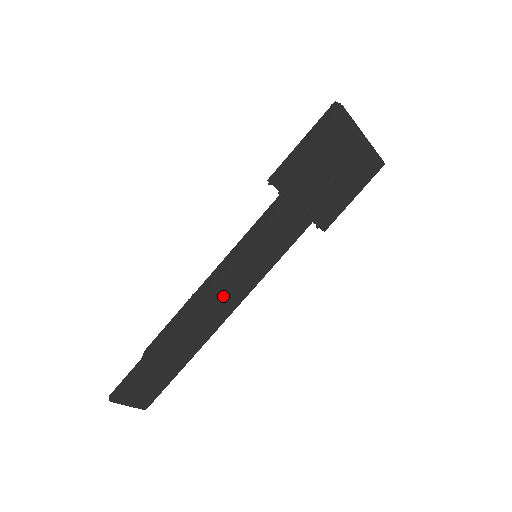
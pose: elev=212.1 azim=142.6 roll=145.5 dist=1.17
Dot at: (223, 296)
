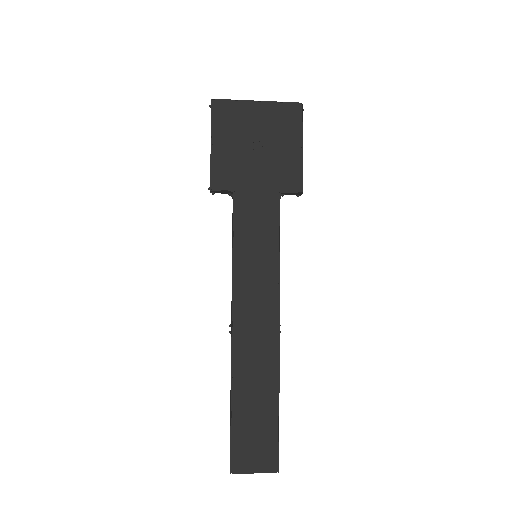
Dot at: (254, 309)
